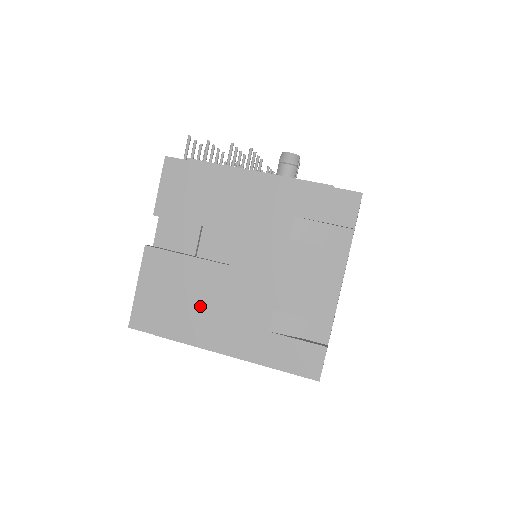
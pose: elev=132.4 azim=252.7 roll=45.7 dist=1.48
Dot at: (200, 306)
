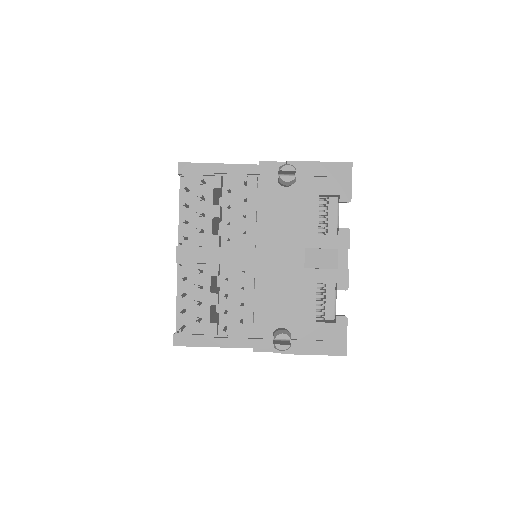
Dot at: occluded
